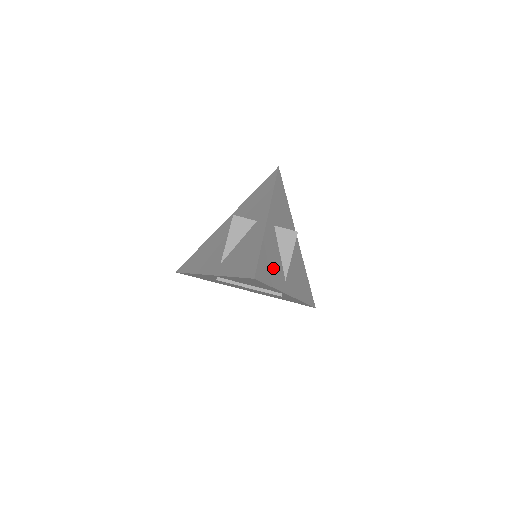
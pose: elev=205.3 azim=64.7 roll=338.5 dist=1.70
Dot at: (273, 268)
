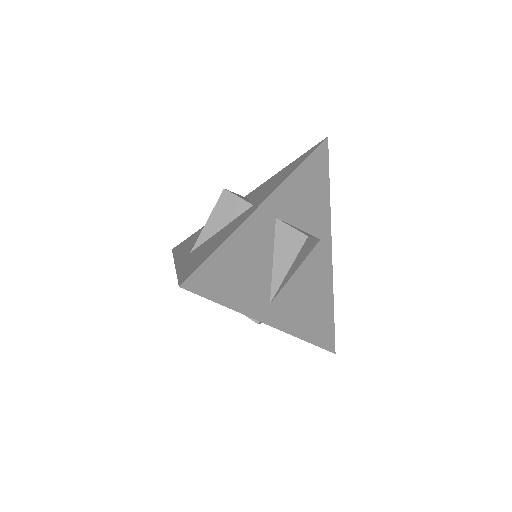
Dot at: (244, 279)
